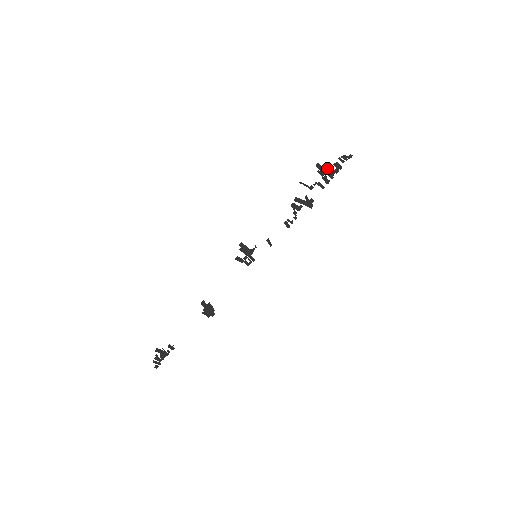
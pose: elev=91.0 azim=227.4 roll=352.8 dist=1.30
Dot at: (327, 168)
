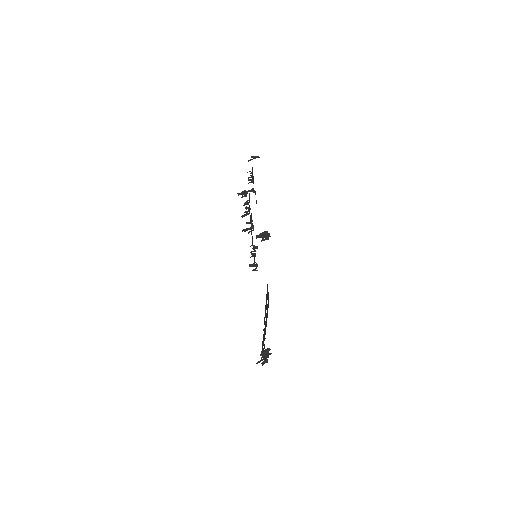
Dot at: (245, 190)
